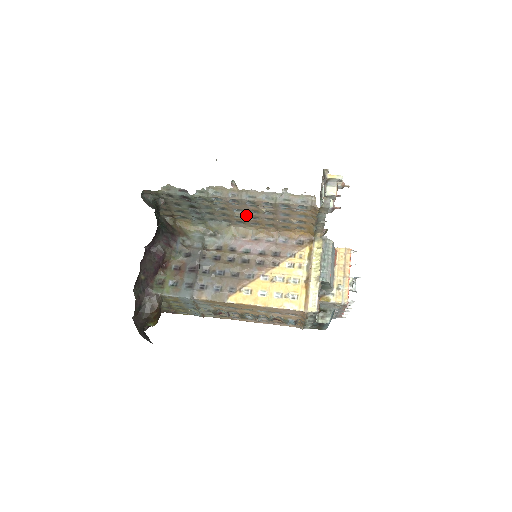
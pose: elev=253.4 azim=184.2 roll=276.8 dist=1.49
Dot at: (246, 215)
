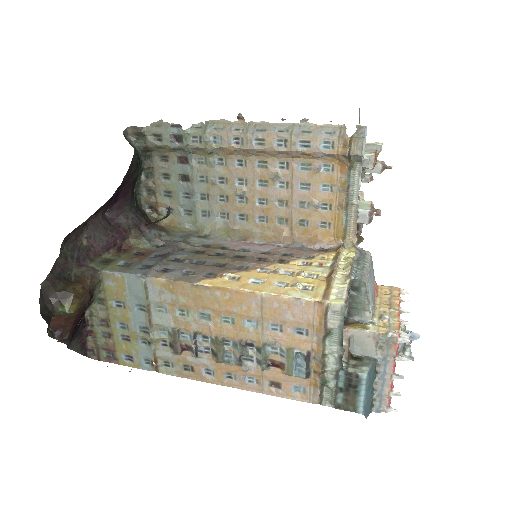
Dot at: (251, 194)
